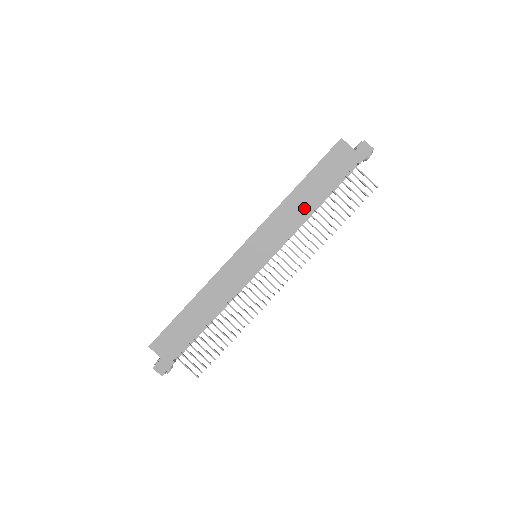
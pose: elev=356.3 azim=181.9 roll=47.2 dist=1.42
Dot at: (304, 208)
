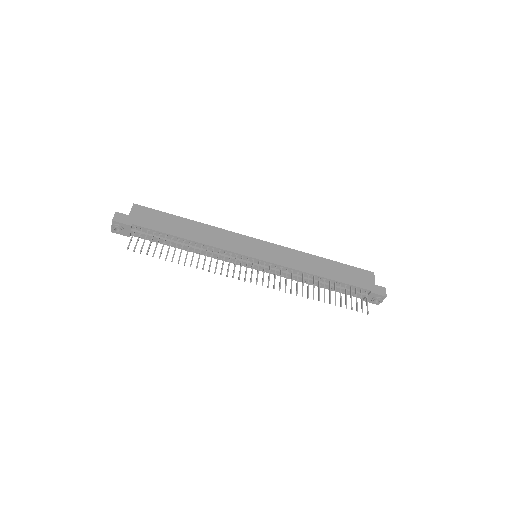
Dot at: (315, 269)
